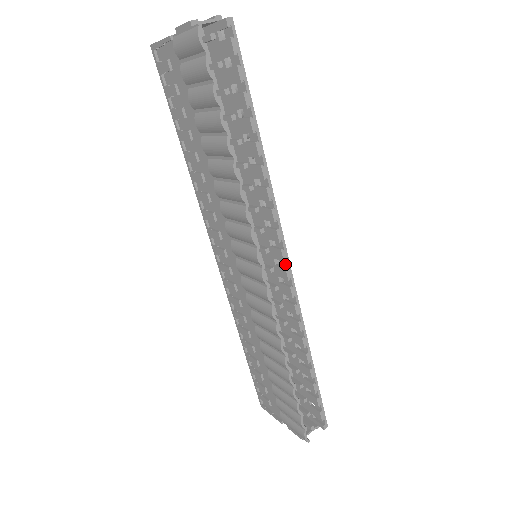
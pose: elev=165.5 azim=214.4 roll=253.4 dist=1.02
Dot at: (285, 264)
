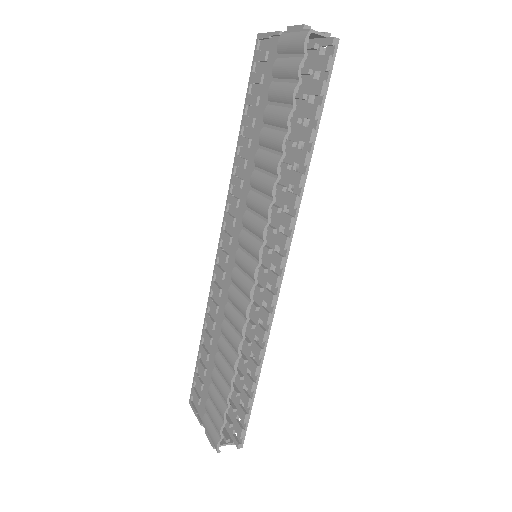
Dot at: (279, 272)
